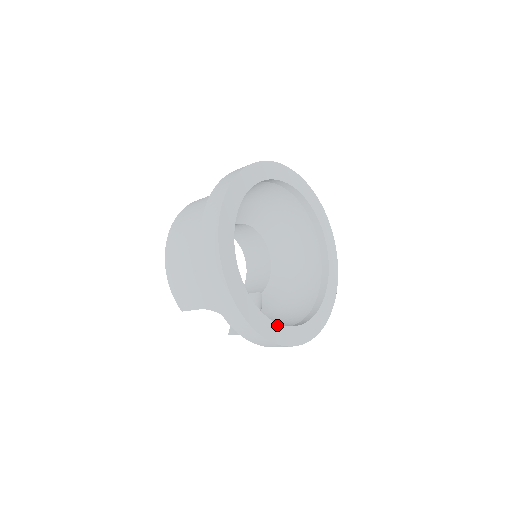
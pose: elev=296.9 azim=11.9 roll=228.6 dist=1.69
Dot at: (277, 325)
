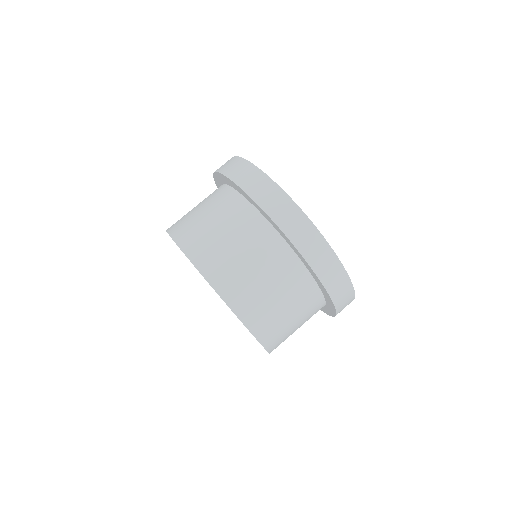
Dot at: occluded
